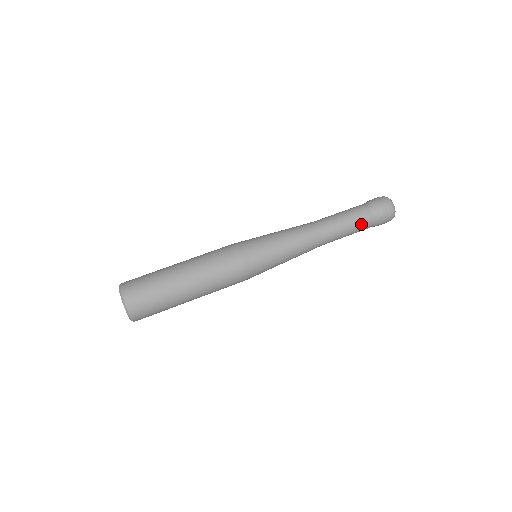
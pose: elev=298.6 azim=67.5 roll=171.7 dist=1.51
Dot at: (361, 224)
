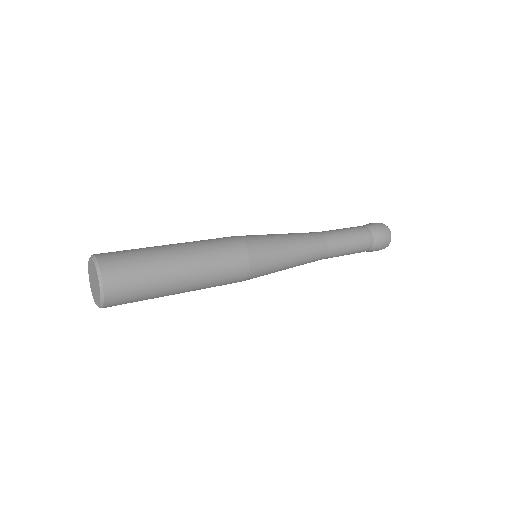
Dot at: (359, 231)
